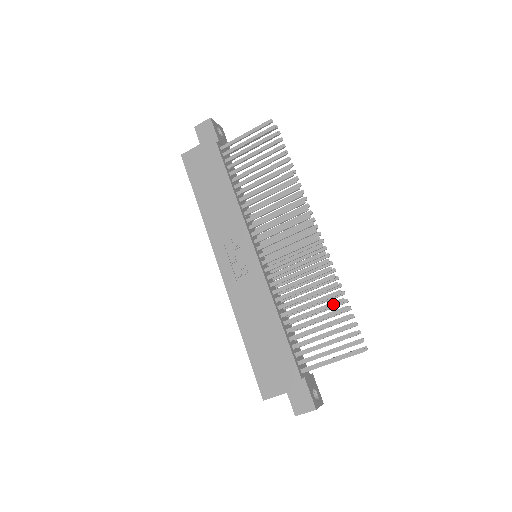
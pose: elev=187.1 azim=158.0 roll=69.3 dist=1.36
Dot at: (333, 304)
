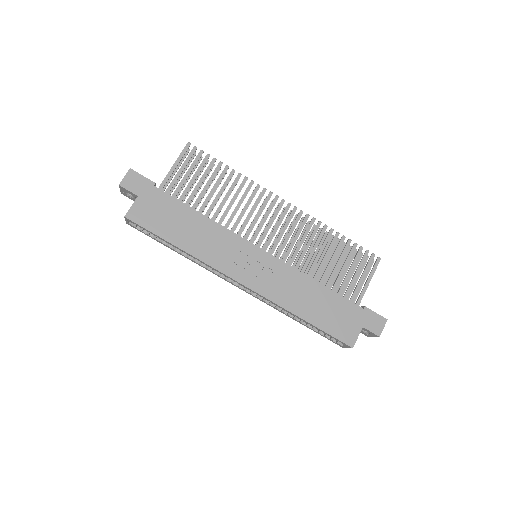
Dot at: (340, 244)
